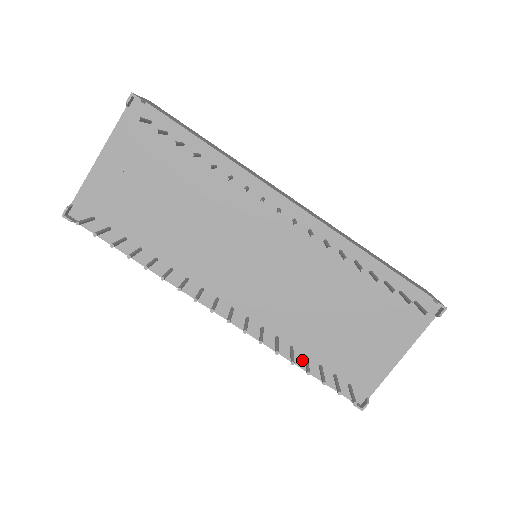
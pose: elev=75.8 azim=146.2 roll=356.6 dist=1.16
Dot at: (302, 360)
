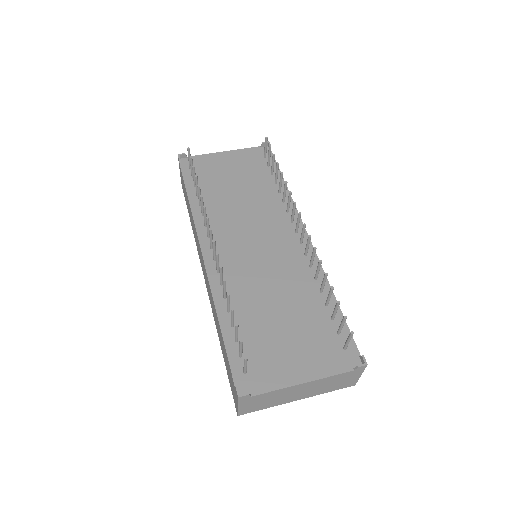
Dot at: (227, 325)
